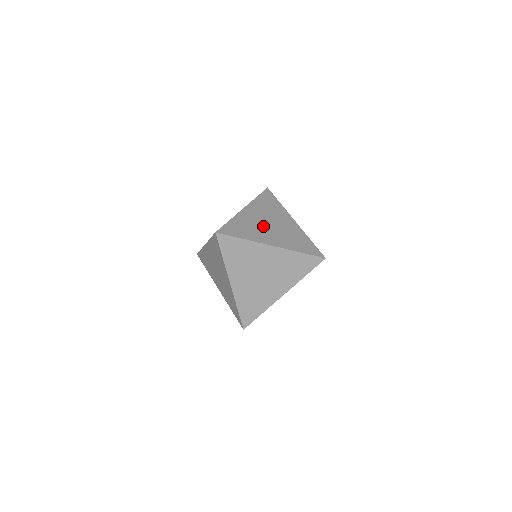
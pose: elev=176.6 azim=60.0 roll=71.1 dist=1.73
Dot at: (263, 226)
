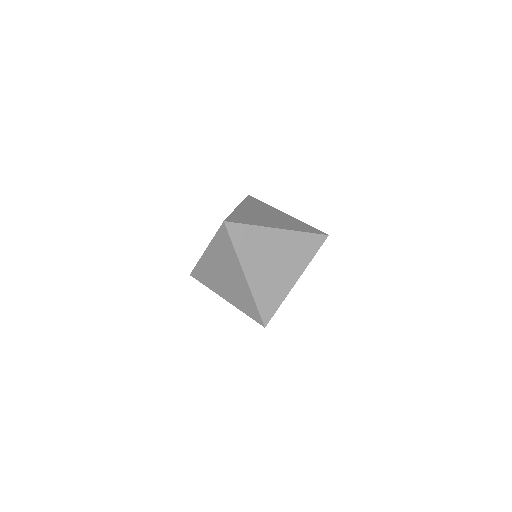
Dot at: (262, 217)
